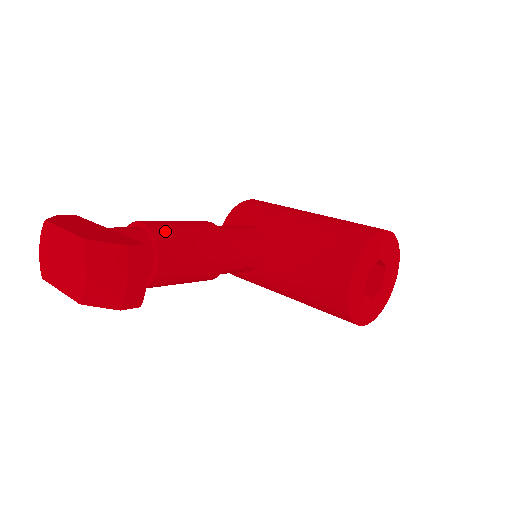
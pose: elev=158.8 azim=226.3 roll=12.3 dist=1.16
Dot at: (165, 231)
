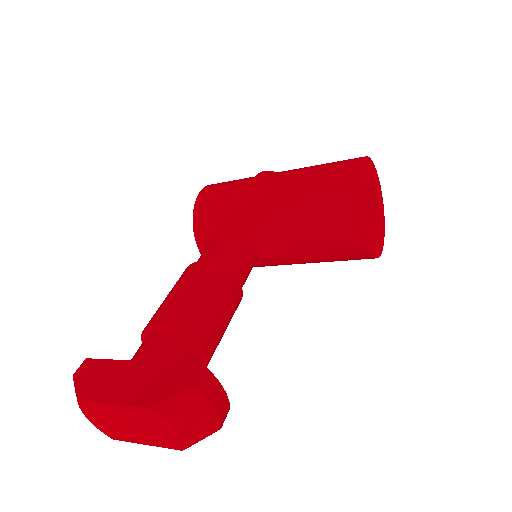
Dot at: (184, 316)
